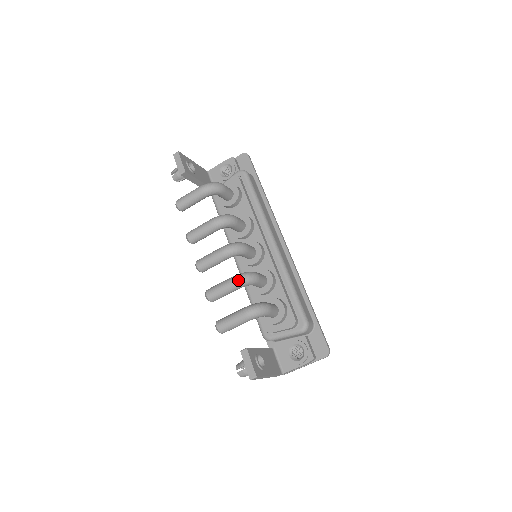
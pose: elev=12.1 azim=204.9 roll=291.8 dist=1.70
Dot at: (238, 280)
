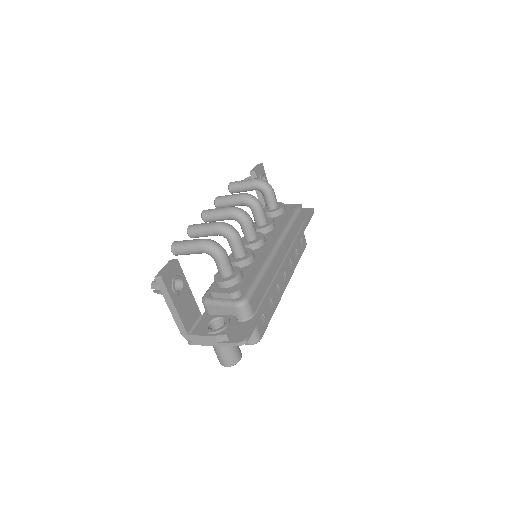
Dot at: (221, 223)
